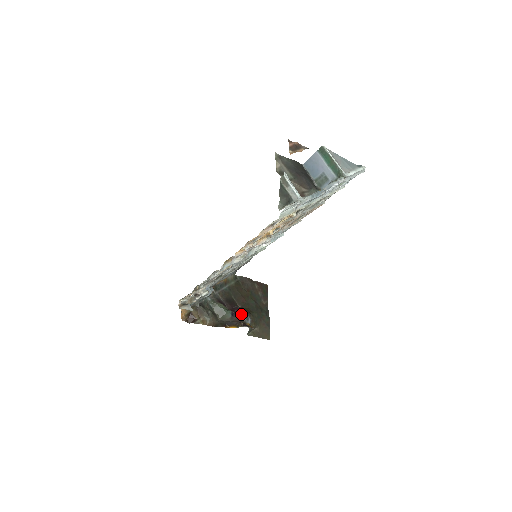
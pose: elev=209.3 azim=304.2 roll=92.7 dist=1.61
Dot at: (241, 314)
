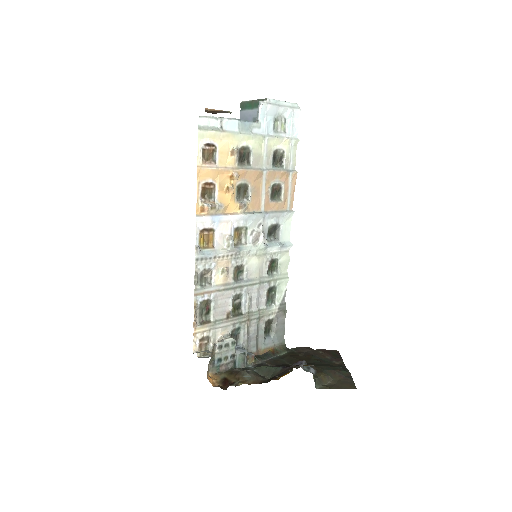
Dot at: occluded
